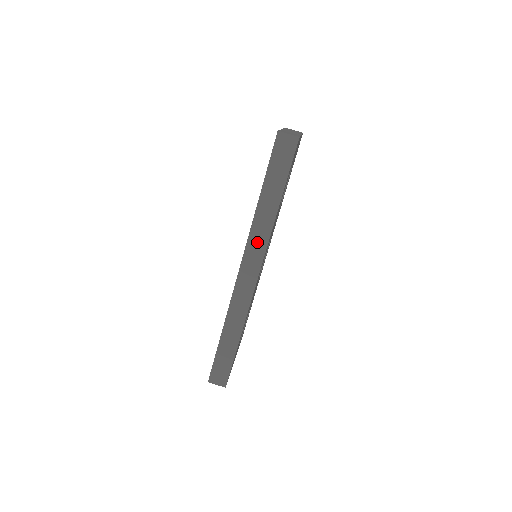
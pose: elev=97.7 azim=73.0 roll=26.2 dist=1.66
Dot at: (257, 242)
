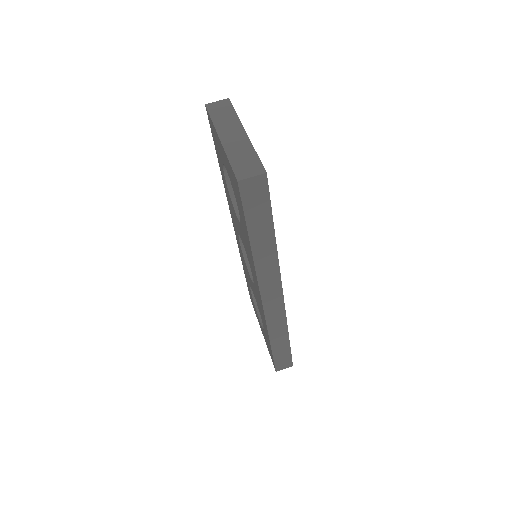
Dot at: (268, 276)
